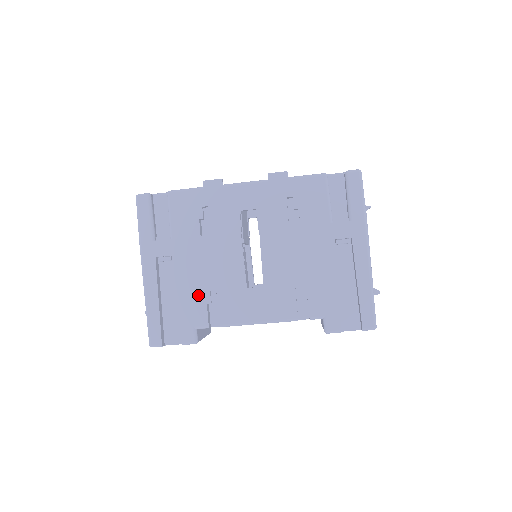
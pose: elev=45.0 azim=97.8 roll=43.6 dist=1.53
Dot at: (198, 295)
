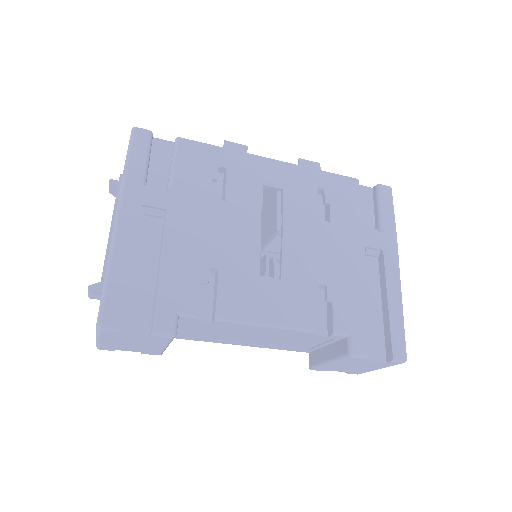
Dot at: (192, 268)
